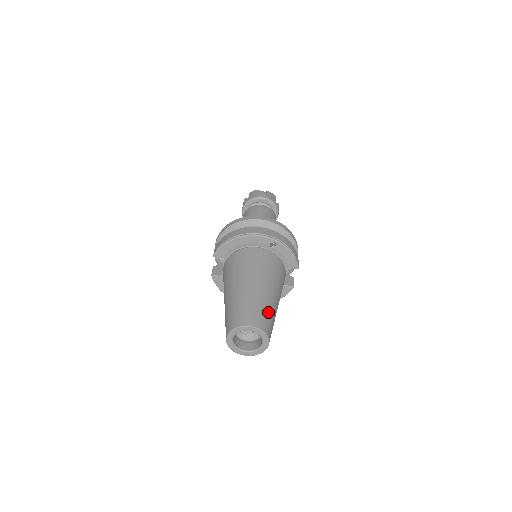
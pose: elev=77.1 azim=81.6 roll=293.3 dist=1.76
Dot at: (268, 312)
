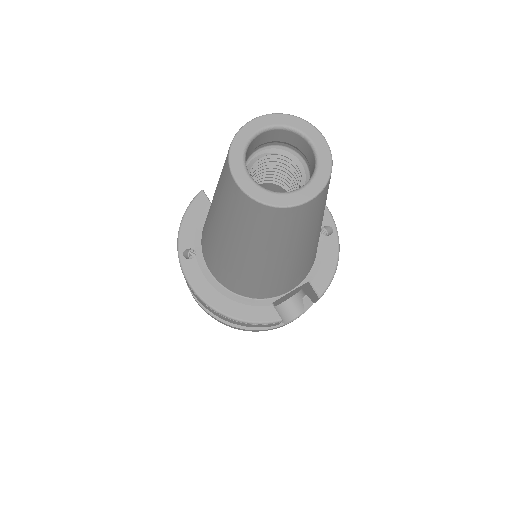
Dot at: occluded
